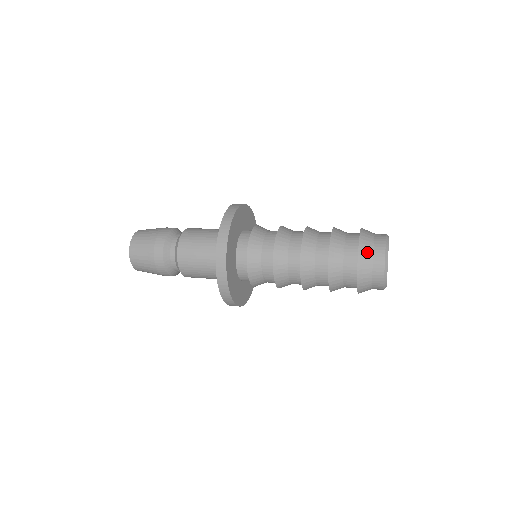
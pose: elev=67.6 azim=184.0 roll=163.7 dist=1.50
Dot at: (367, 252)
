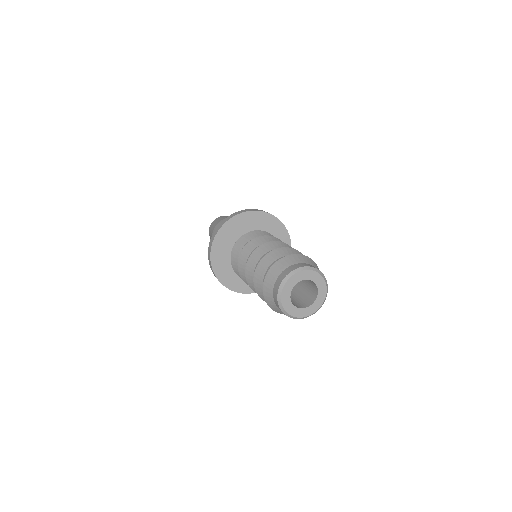
Dot at: (269, 295)
